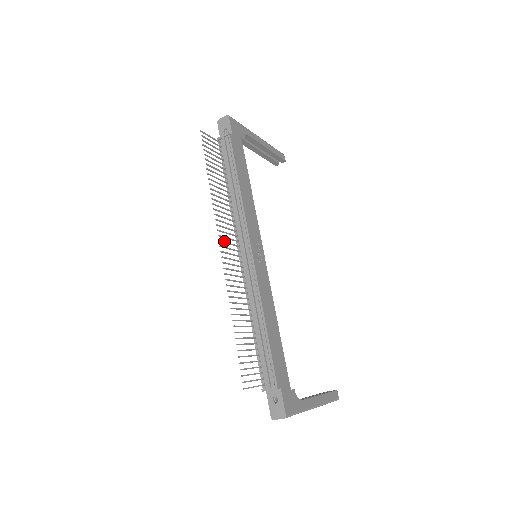
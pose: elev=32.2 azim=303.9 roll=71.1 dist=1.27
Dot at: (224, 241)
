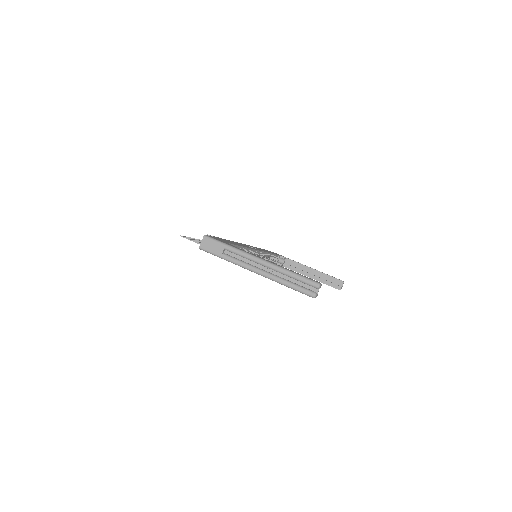
Dot at: occluded
